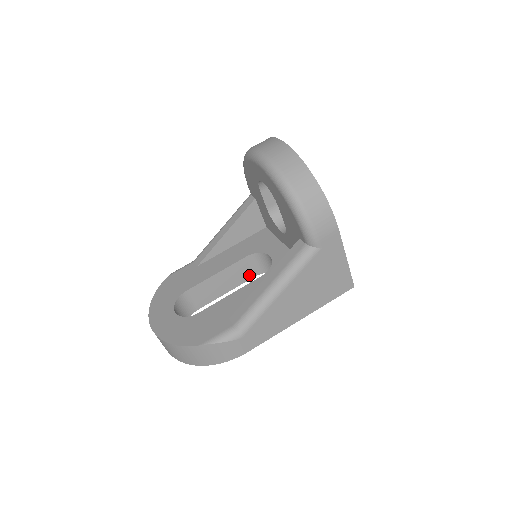
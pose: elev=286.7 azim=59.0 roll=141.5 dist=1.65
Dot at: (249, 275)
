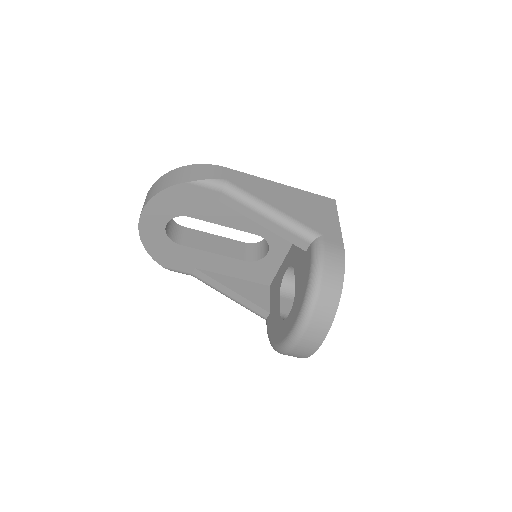
Dot at: occluded
